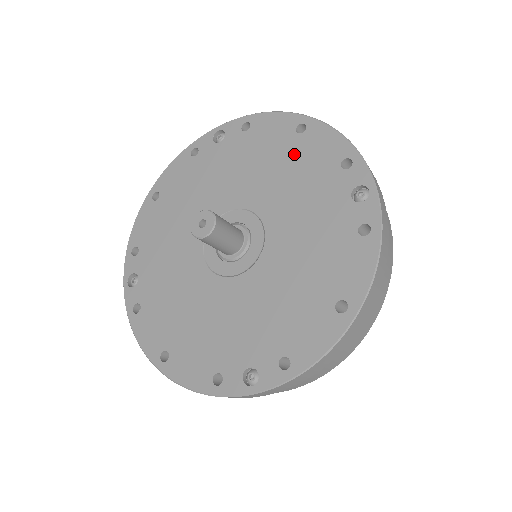
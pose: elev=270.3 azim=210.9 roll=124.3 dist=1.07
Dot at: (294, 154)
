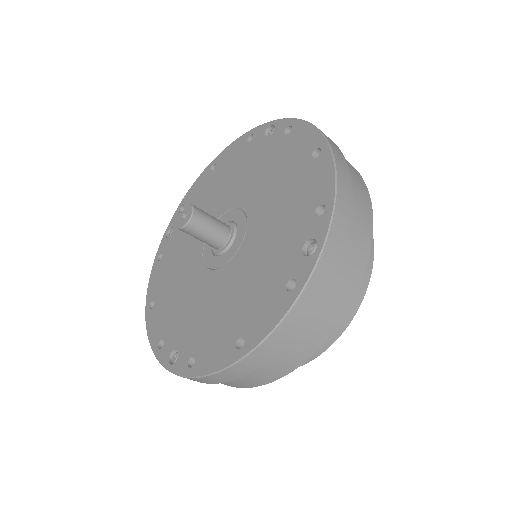
Dot at: (297, 178)
